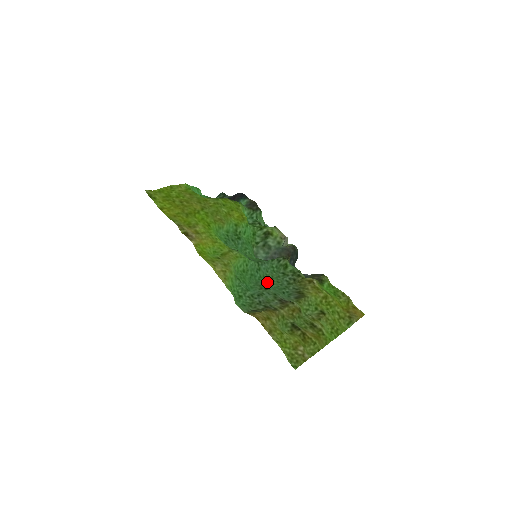
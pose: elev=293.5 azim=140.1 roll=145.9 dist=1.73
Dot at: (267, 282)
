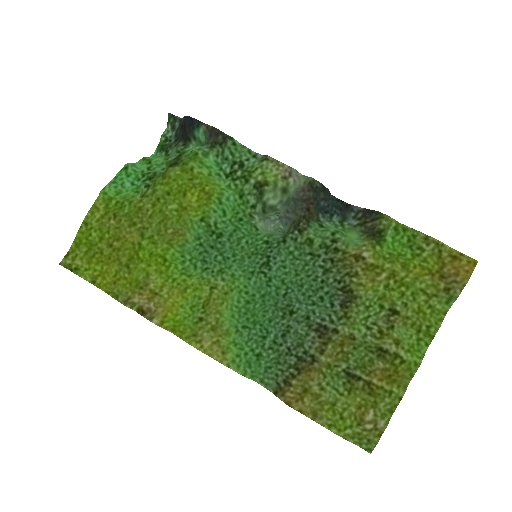
Dot at: (291, 289)
